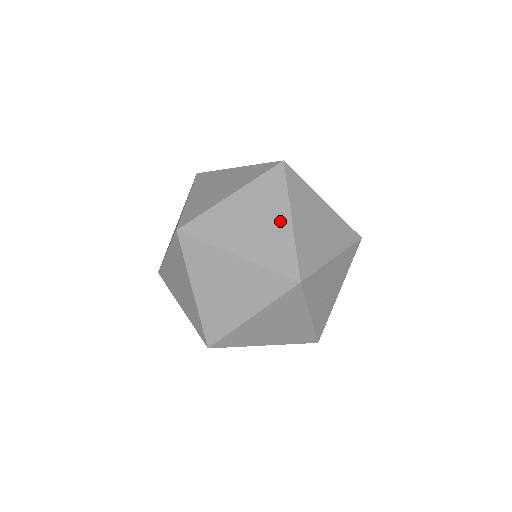
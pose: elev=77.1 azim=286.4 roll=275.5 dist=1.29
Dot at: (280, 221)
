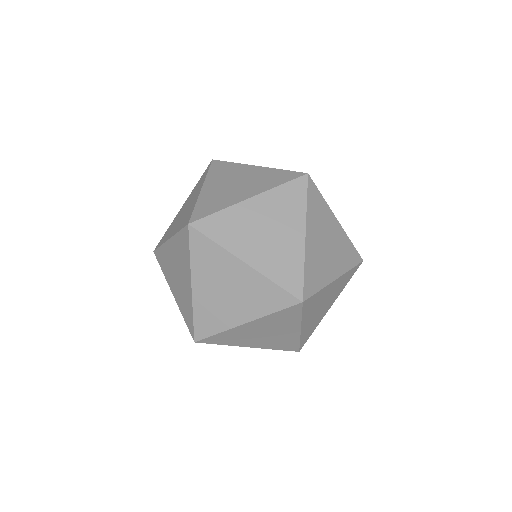
Dot at: (252, 171)
